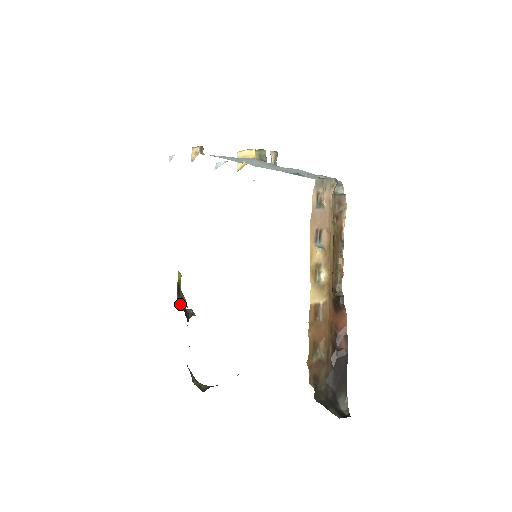
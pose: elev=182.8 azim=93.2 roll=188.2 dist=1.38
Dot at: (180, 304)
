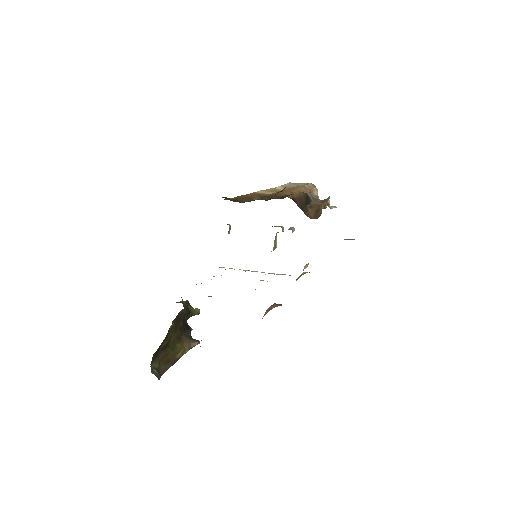
Dot at: occluded
